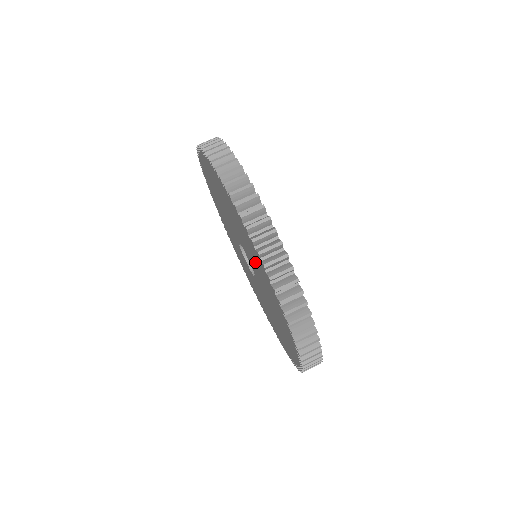
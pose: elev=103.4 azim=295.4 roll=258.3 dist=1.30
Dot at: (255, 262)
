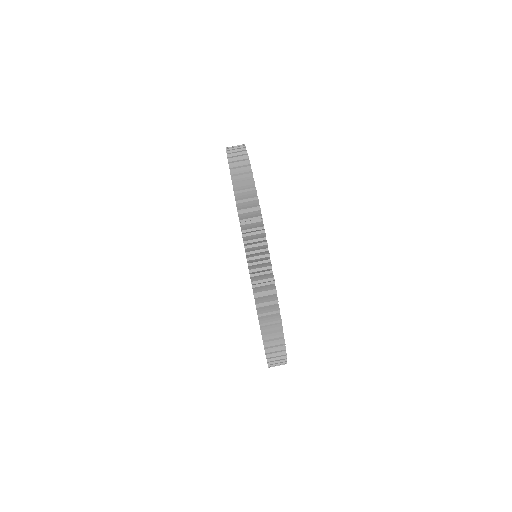
Dot at: occluded
